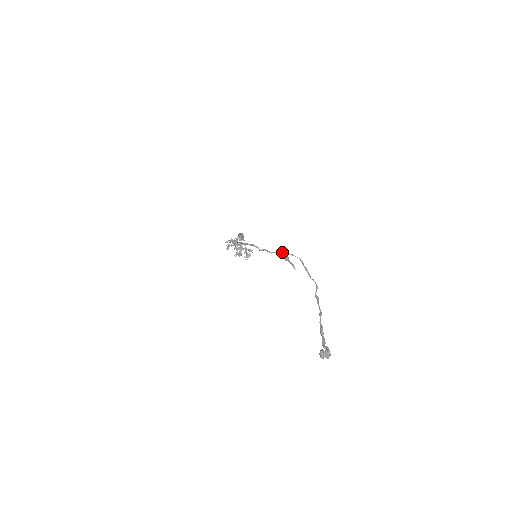
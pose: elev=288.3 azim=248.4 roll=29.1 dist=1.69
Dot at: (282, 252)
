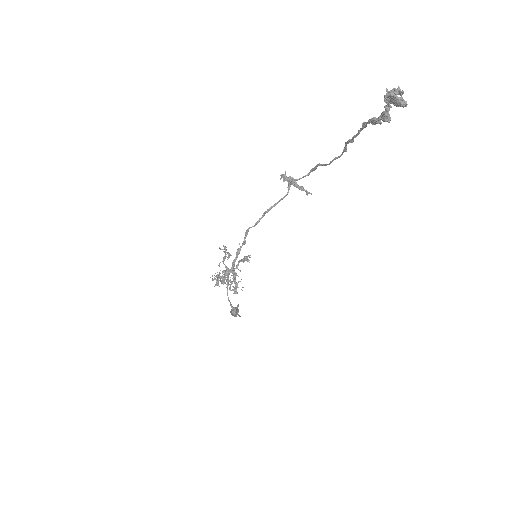
Dot at: (284, 179)
